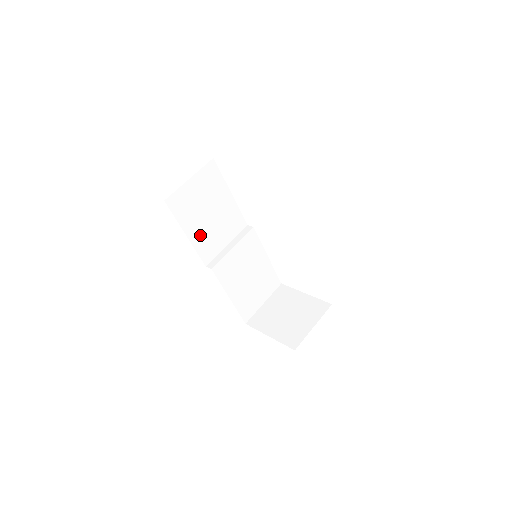
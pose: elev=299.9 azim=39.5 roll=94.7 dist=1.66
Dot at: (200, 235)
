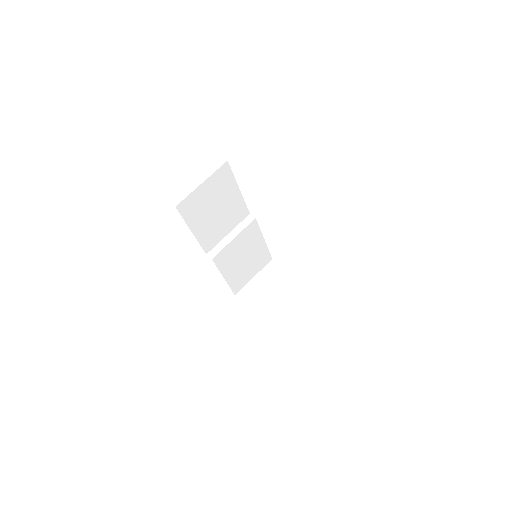
Dot at: (205, 230)
